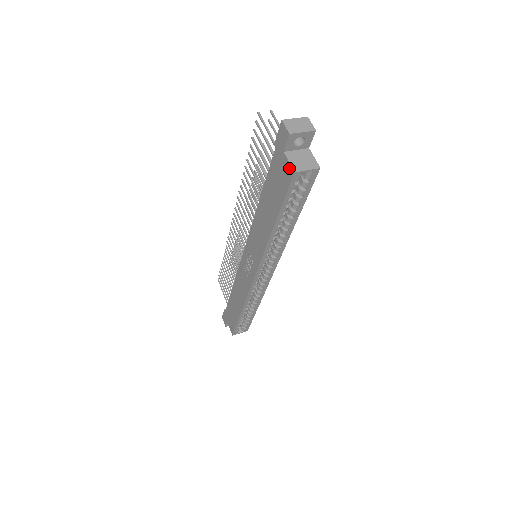
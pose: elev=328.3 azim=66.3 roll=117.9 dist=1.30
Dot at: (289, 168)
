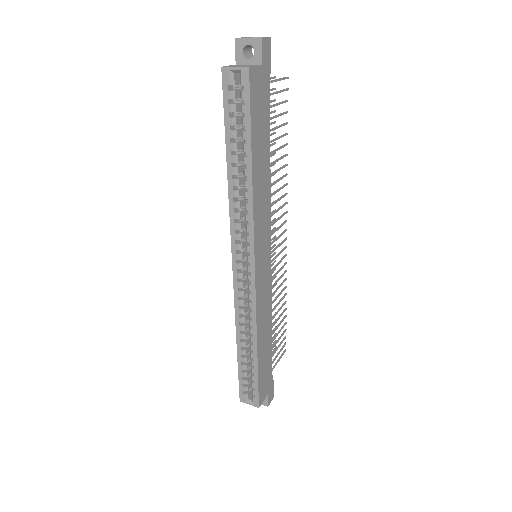
Dot at: occluded
